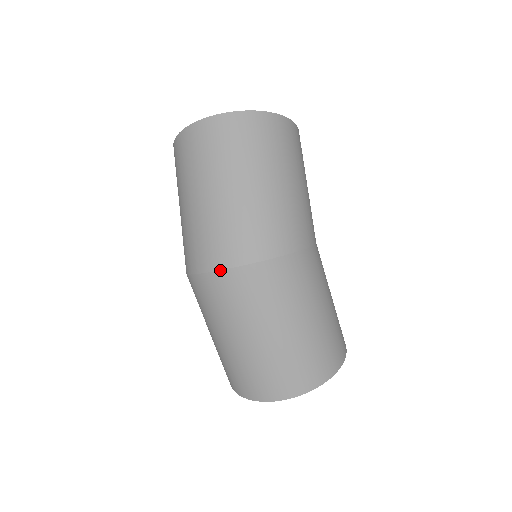
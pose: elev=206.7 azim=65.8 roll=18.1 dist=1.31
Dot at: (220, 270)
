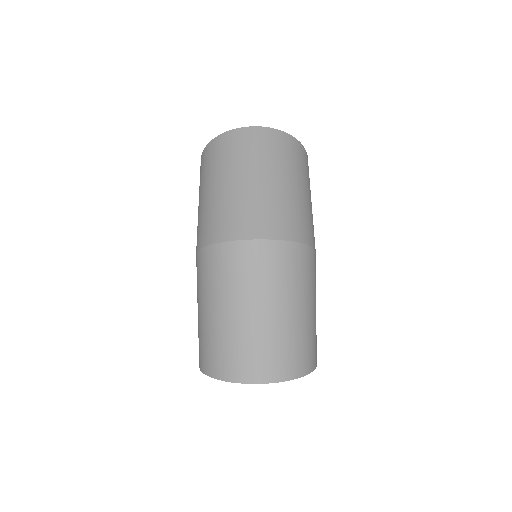
Dot at: (252, 239)
